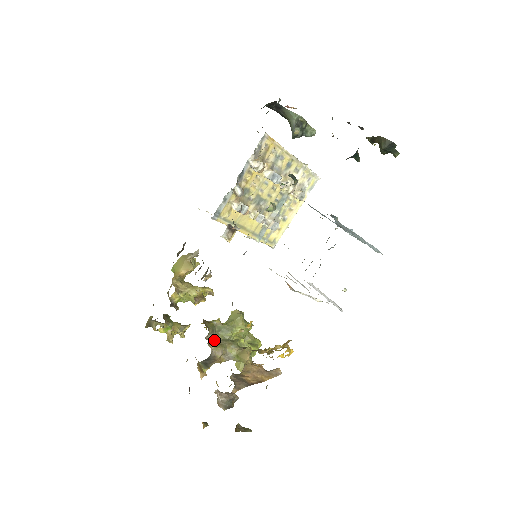
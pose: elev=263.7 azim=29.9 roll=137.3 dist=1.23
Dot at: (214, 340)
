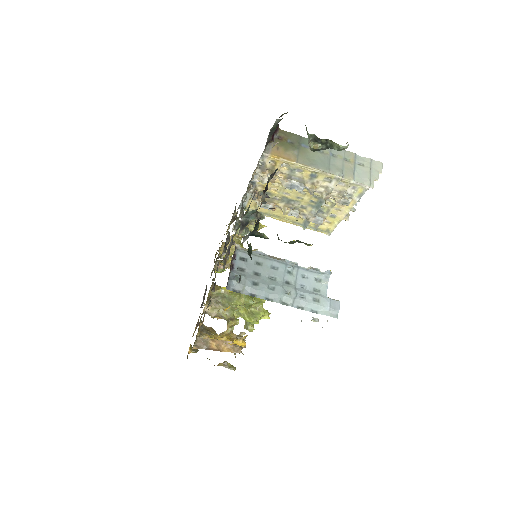
Dot at: (219, 302)
